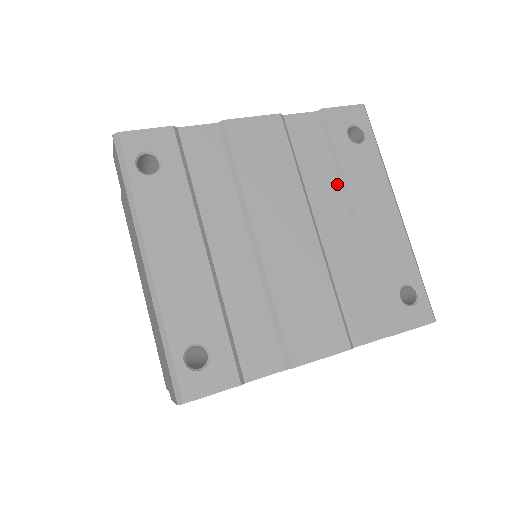
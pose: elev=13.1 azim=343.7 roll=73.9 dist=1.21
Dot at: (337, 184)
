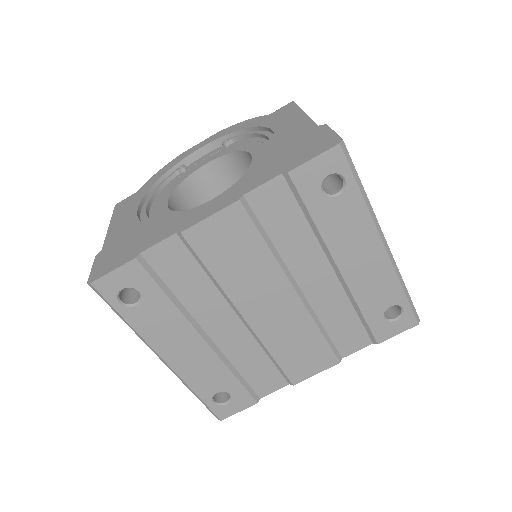
Dot at: (316, 243)
